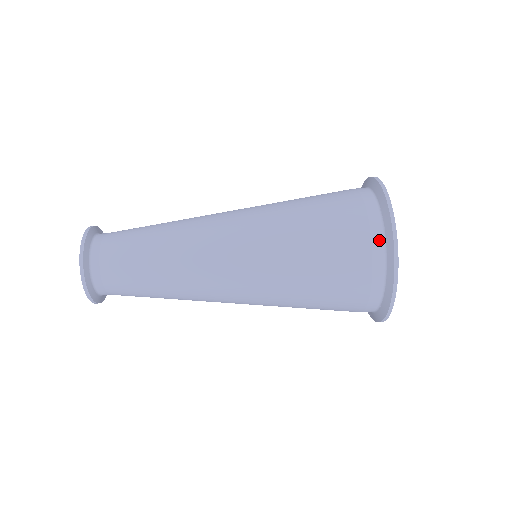
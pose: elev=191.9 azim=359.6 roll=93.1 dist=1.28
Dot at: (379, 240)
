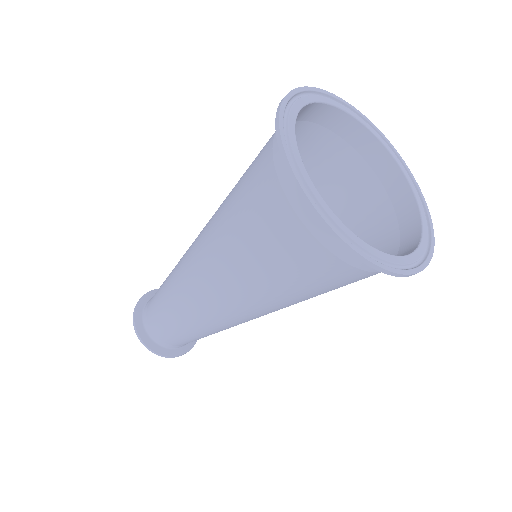
Dot at: (287, 177)
